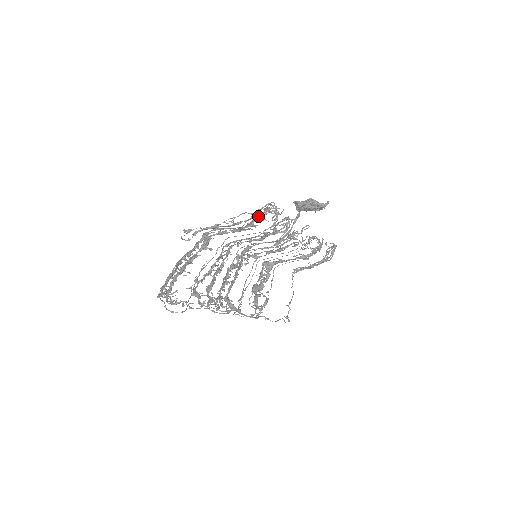
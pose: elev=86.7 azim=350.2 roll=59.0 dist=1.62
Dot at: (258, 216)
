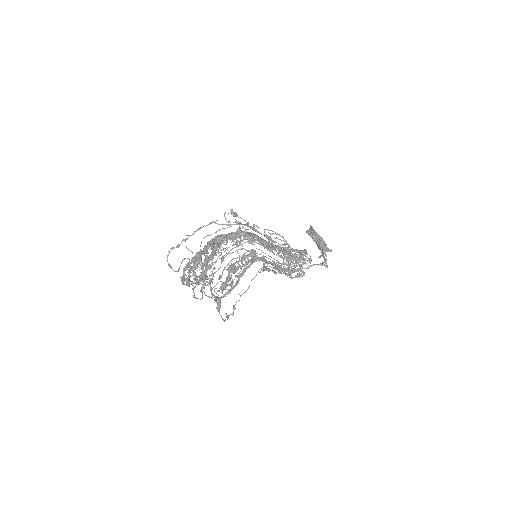
Dot at: (290, 250)
